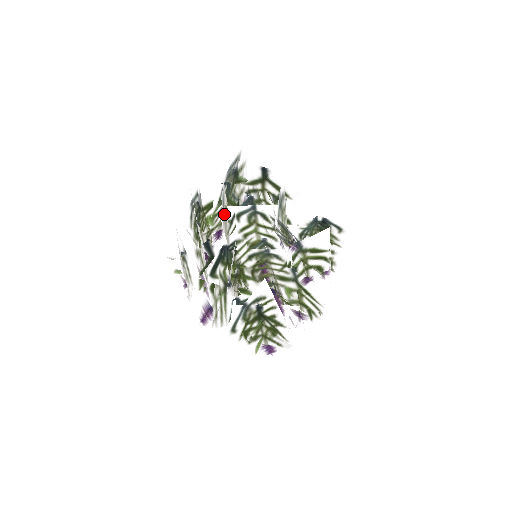
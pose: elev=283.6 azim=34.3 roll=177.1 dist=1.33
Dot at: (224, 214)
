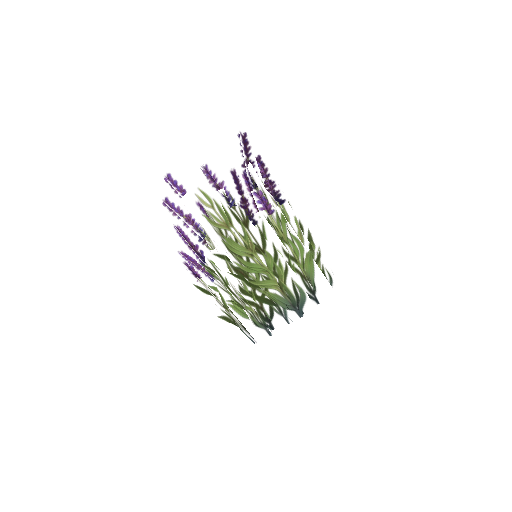
Dot at: occluded
